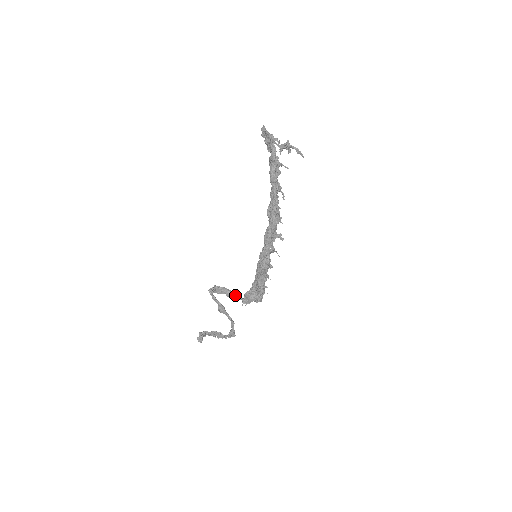
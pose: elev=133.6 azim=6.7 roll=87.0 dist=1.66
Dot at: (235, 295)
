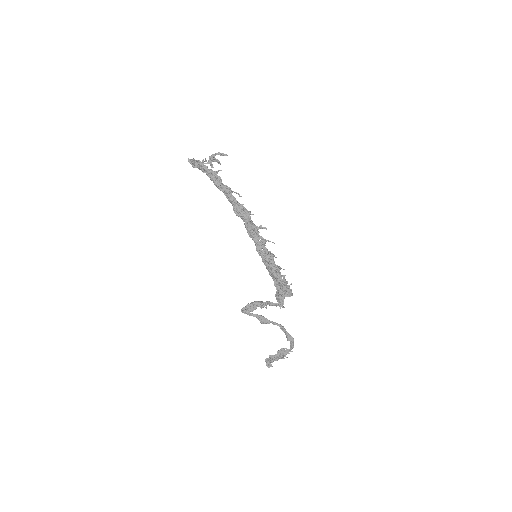
Dot at: (266, 302)
